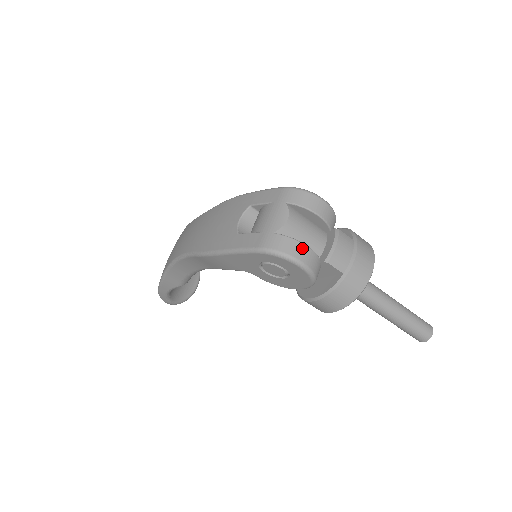
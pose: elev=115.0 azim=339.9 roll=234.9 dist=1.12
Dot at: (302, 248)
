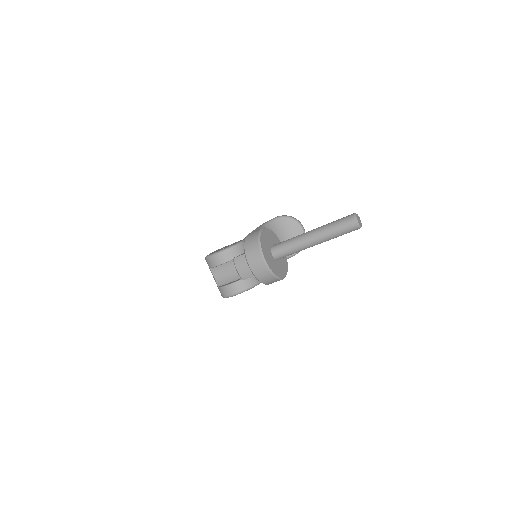
Dot at: (227, 288)
